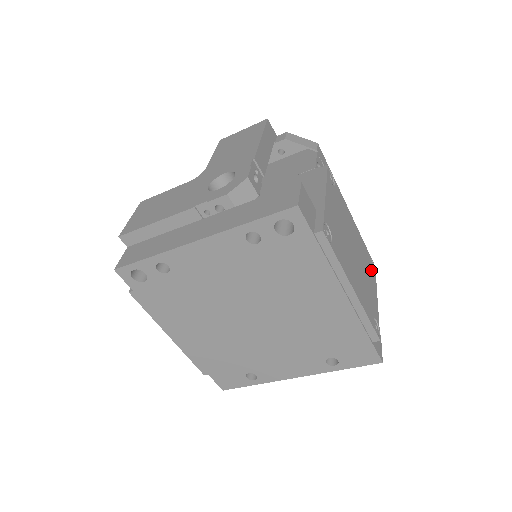
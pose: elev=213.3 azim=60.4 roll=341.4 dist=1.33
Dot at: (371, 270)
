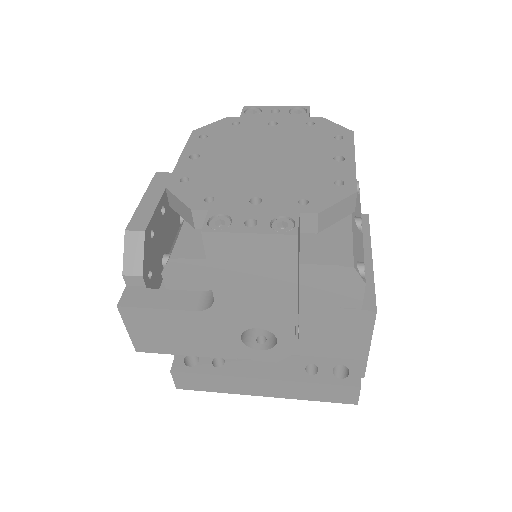
Dot at: occluded
